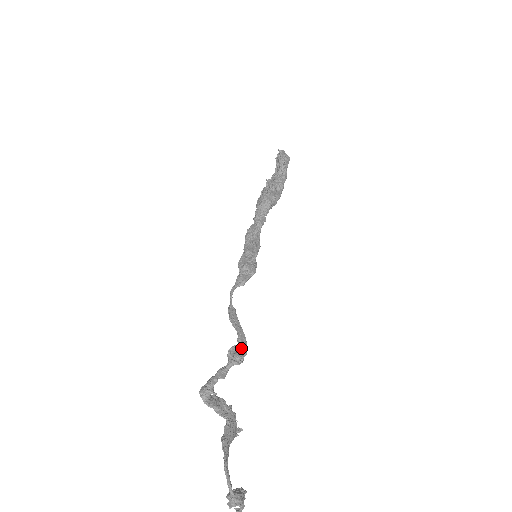
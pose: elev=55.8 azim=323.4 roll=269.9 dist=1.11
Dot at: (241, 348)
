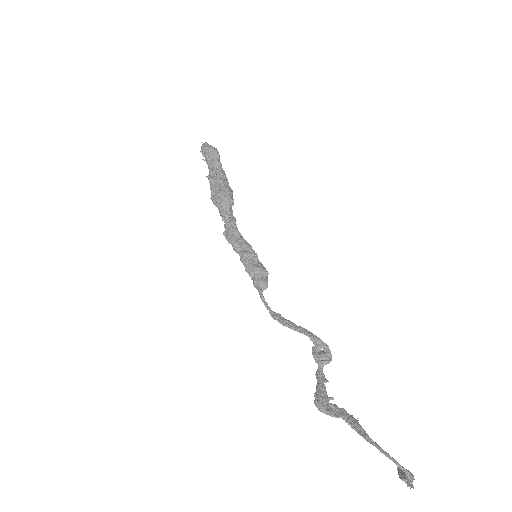
Dot at: (320, 347)
